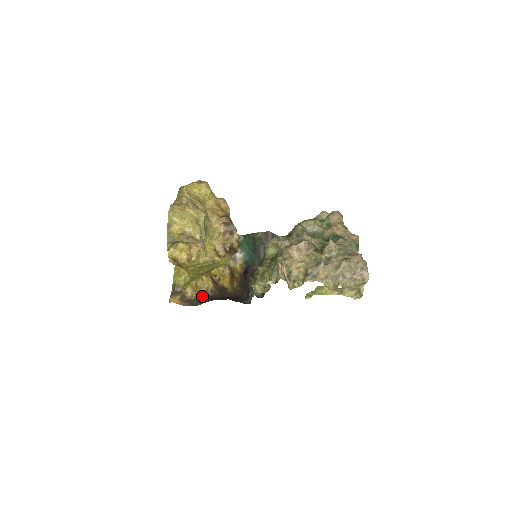
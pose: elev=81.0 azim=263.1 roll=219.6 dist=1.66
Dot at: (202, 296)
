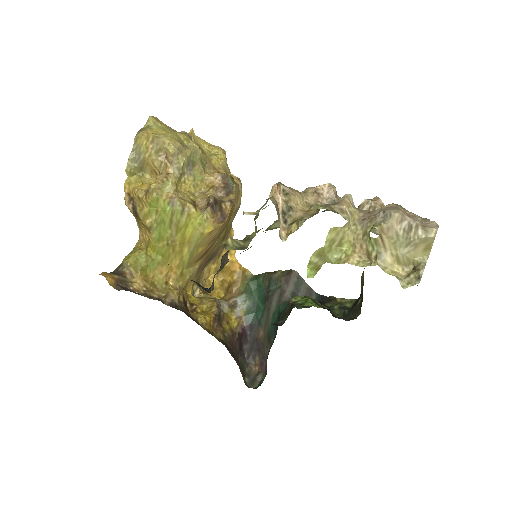
Dot at: (153, 298)
